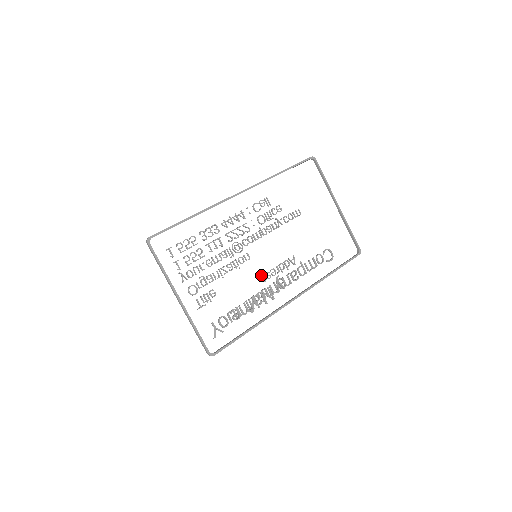
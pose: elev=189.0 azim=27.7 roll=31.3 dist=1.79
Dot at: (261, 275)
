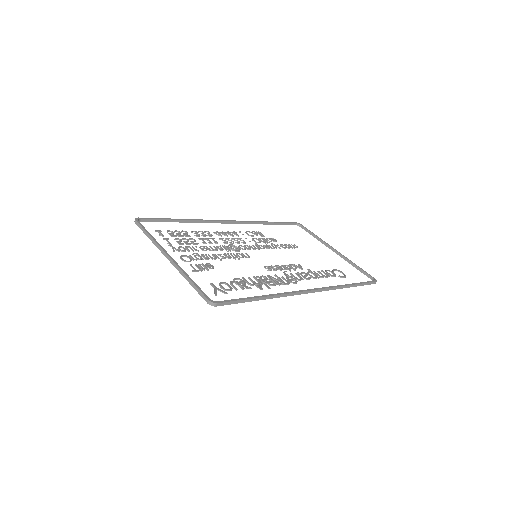
Dot at: (265, 266)
